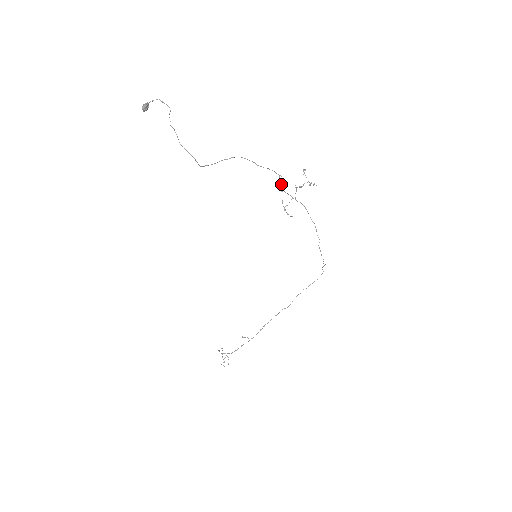
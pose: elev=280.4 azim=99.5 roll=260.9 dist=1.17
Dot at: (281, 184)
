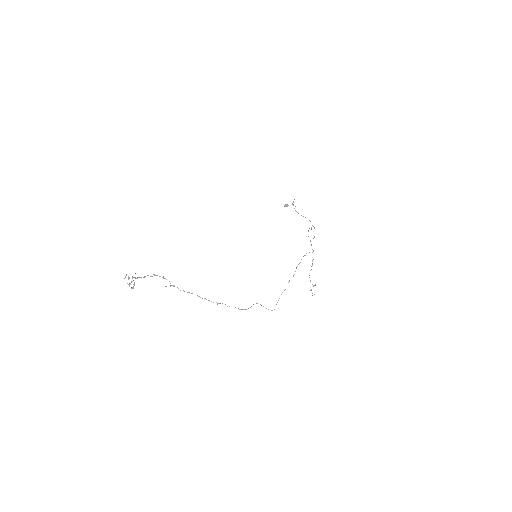
Dot at: (313, 238)
